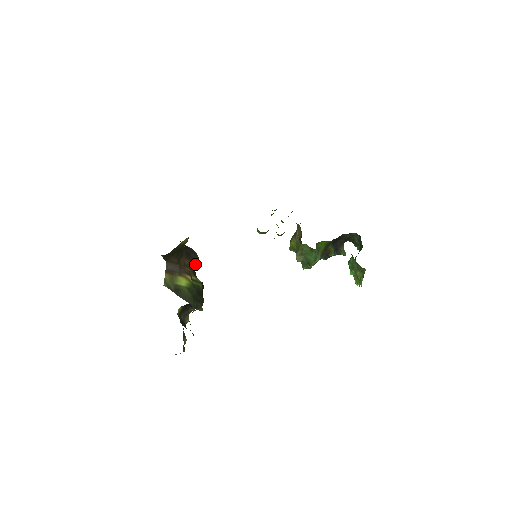
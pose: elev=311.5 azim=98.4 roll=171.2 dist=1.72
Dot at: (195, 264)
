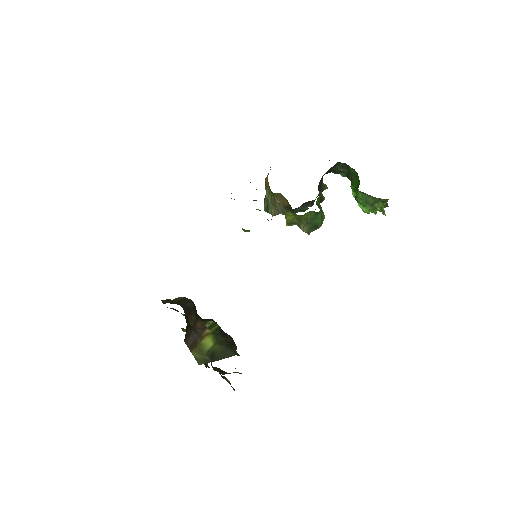
Dot at: (195, 310)
